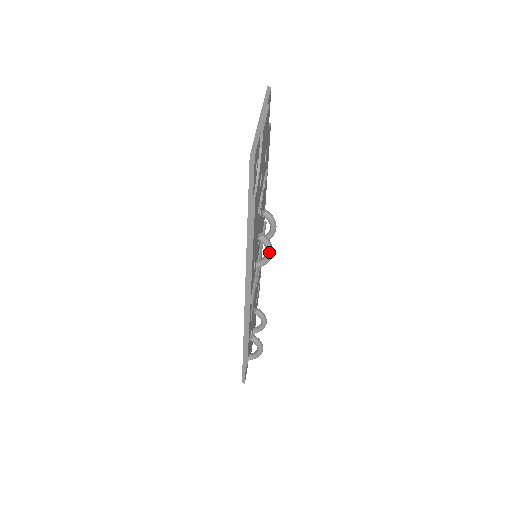
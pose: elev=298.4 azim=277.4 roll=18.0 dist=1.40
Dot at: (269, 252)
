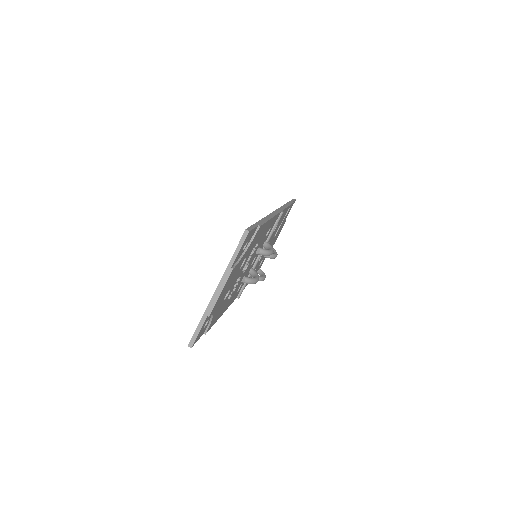
Dot at: (254, 283)
